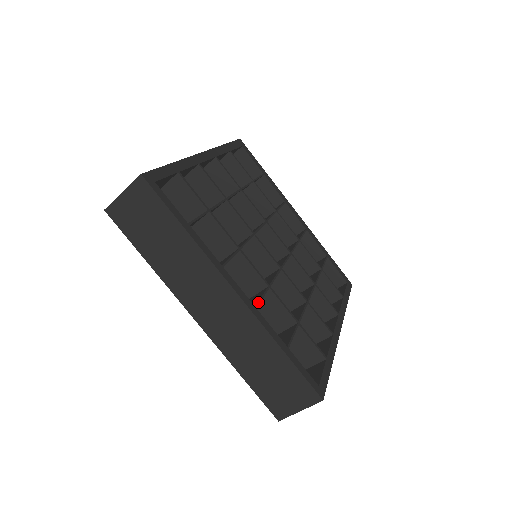
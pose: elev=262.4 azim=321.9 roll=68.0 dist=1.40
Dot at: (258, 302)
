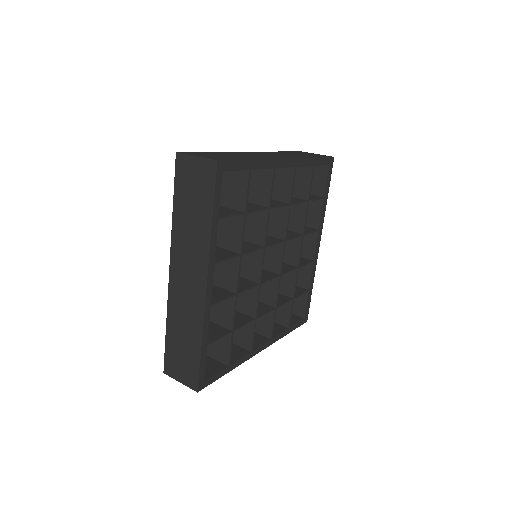
Dot at: (217, 302)
